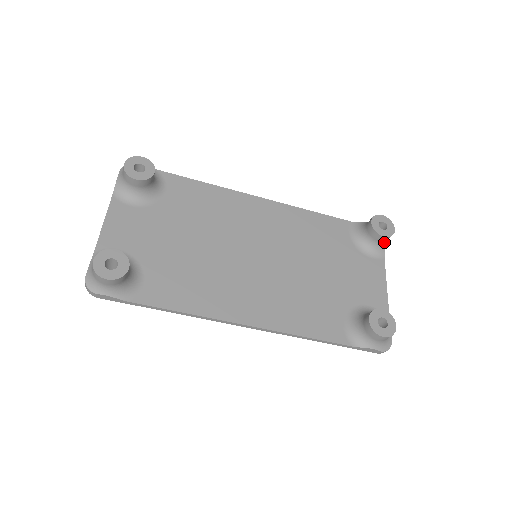
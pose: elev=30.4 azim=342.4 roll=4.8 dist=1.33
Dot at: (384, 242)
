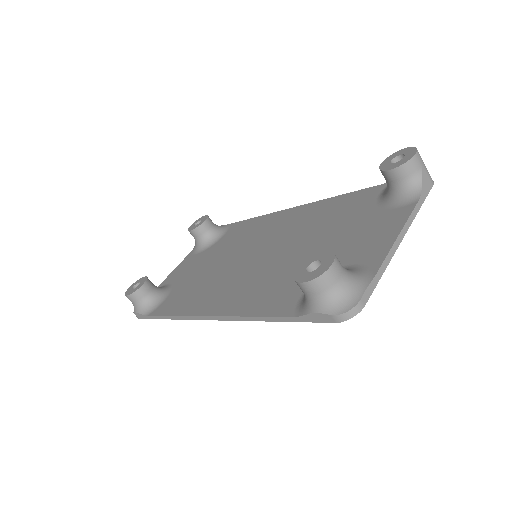
Dot at: (408, 179)
